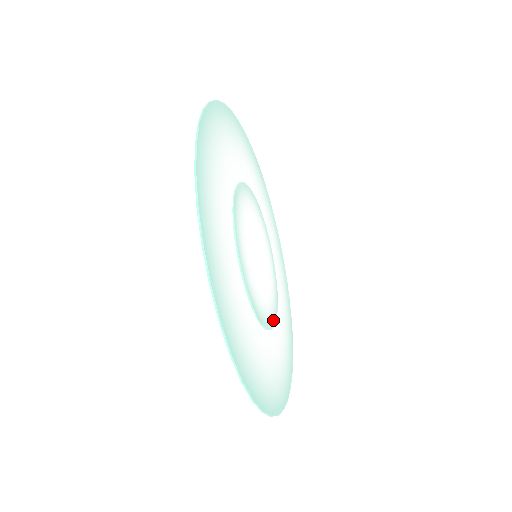
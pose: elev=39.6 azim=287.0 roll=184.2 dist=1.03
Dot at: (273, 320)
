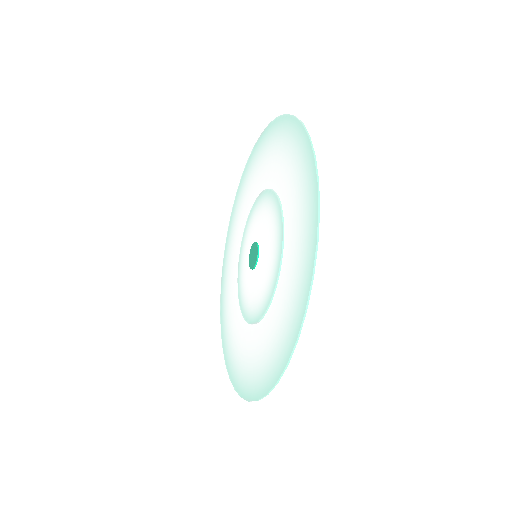
Dot at: occluded
